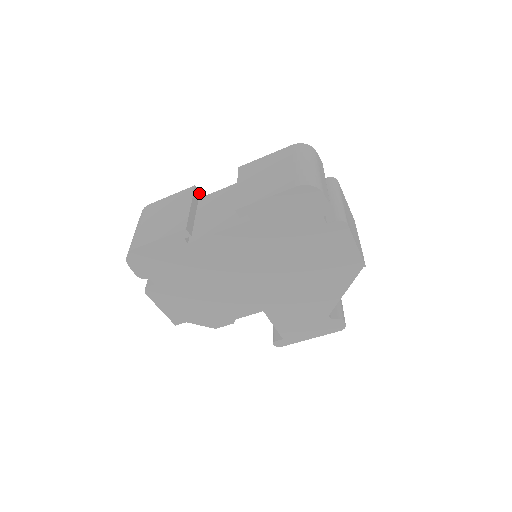
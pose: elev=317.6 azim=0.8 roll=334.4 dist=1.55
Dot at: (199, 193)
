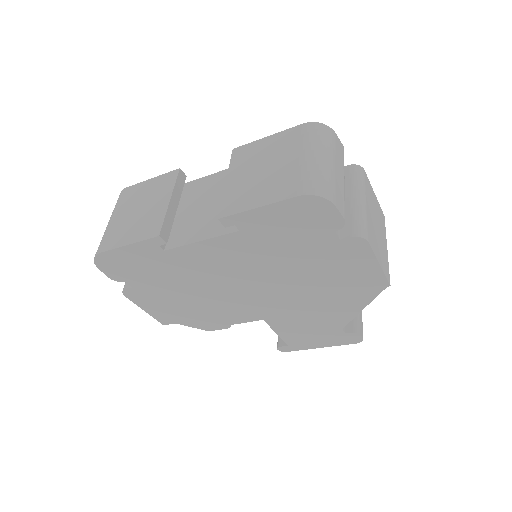
Dot at: (185, 177)
